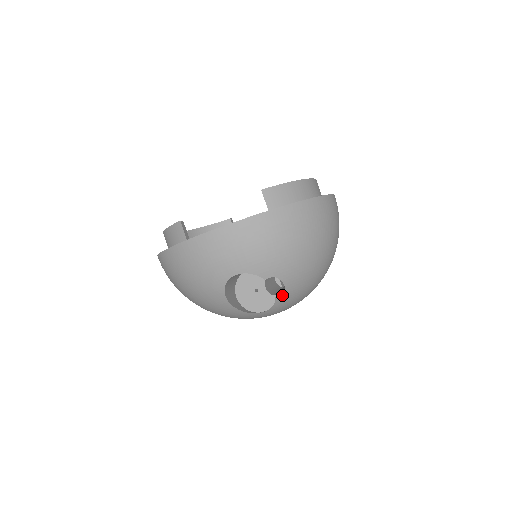
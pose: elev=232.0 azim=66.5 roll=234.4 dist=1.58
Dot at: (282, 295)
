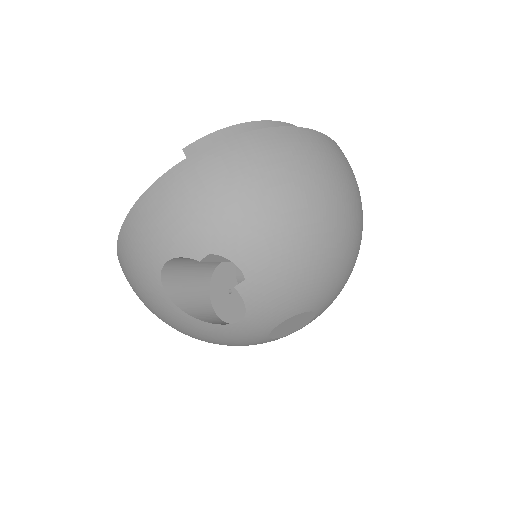
Dot at: (244, 283)
